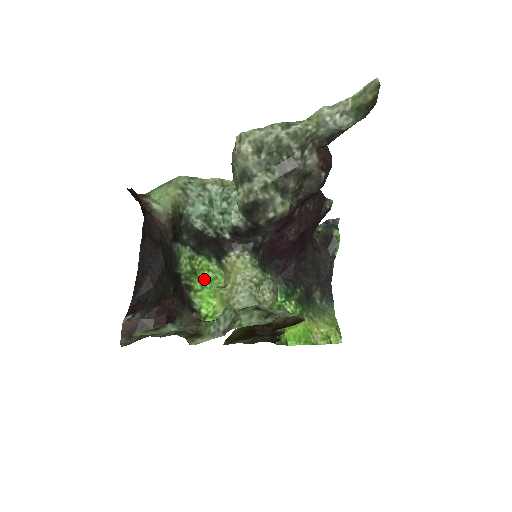
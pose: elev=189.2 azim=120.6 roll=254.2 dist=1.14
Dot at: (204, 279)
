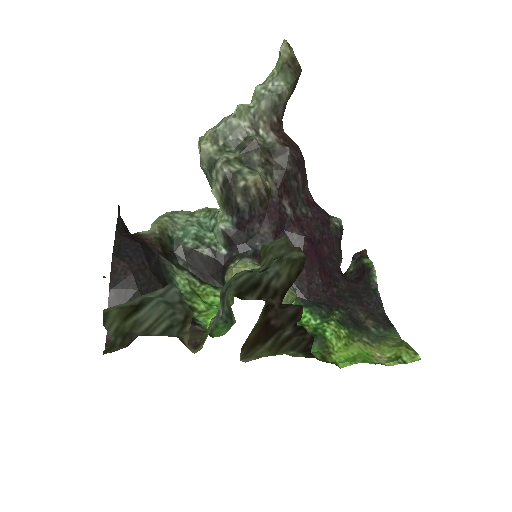
Dot at: (210, 303)
